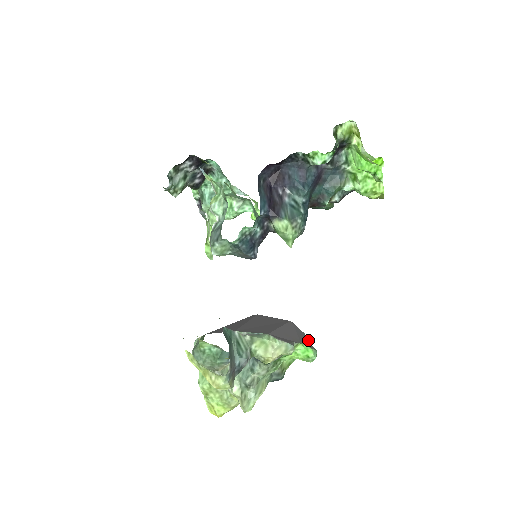
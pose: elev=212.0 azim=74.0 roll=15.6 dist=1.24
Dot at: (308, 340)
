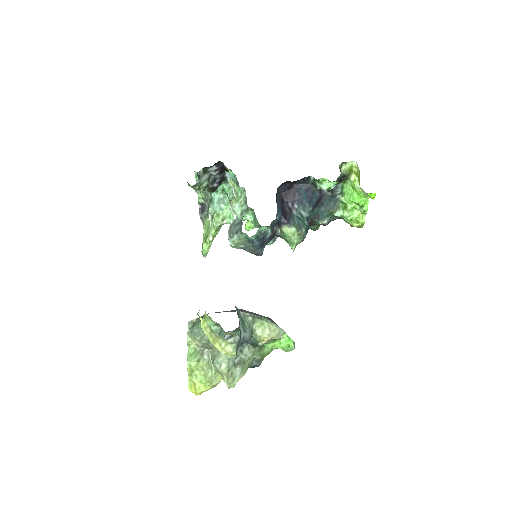
Dot at: occluded
